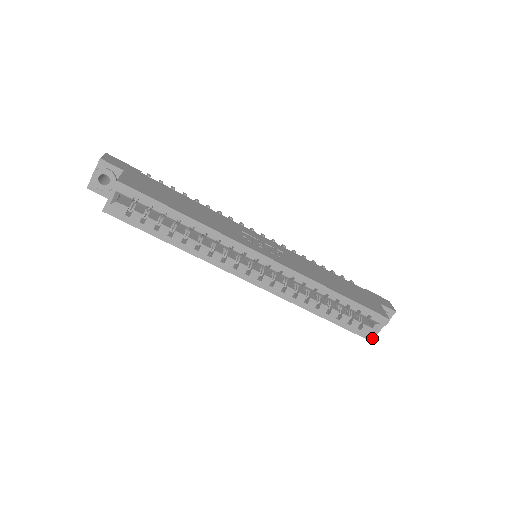
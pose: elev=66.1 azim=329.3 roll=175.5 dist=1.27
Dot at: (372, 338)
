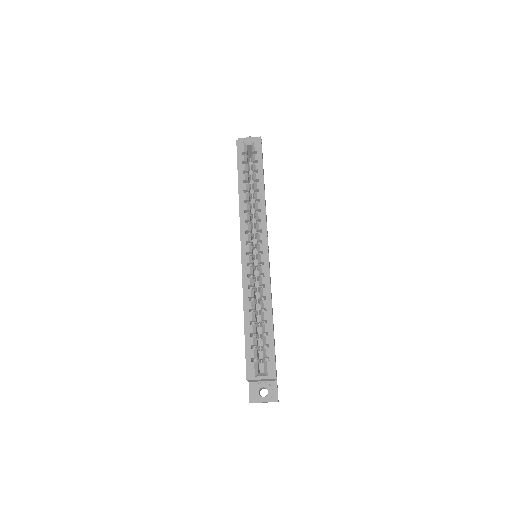
Dot at: (250, 378)
